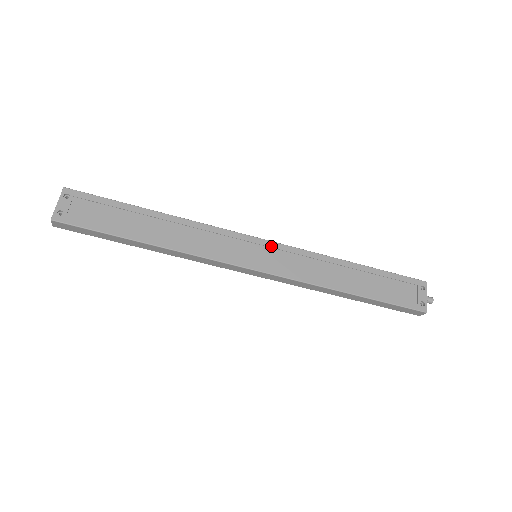
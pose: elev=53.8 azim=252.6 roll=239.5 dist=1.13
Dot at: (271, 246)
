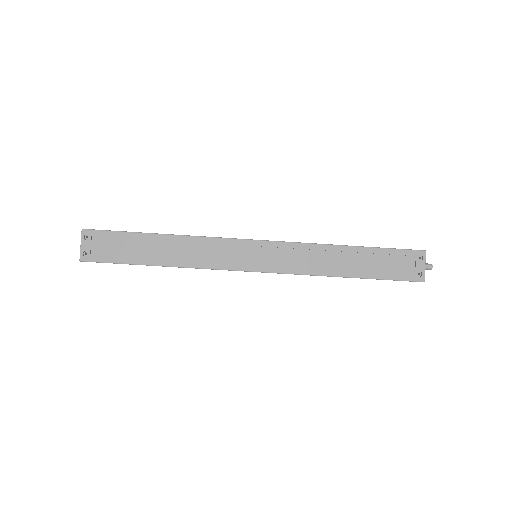
Dot at: (268, 246)
